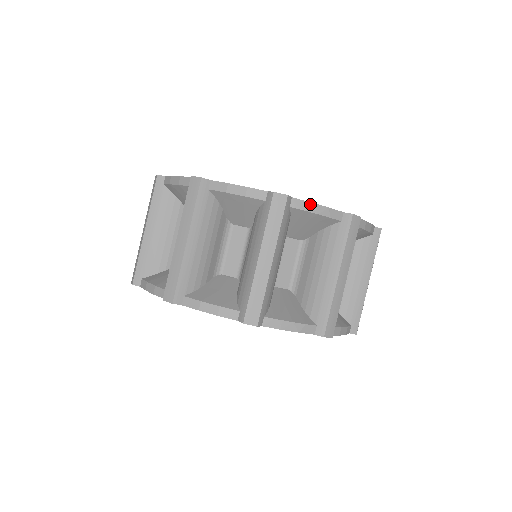
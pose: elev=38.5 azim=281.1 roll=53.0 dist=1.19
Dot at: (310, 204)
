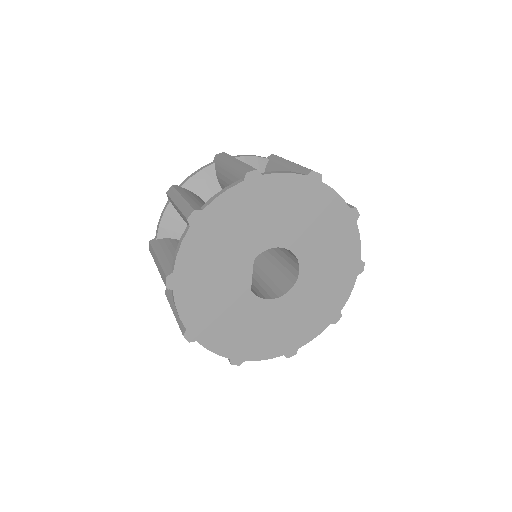
Dot at: (309, 341)
